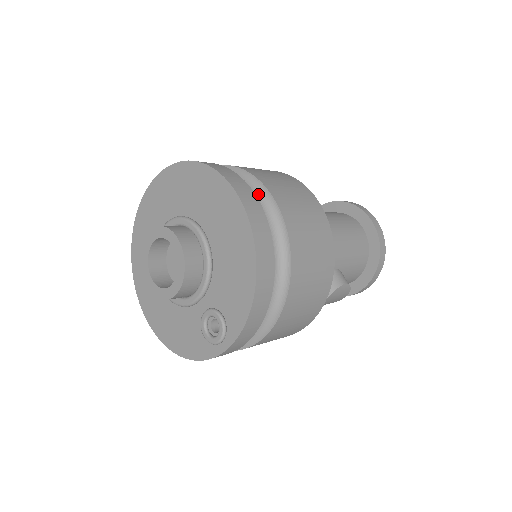
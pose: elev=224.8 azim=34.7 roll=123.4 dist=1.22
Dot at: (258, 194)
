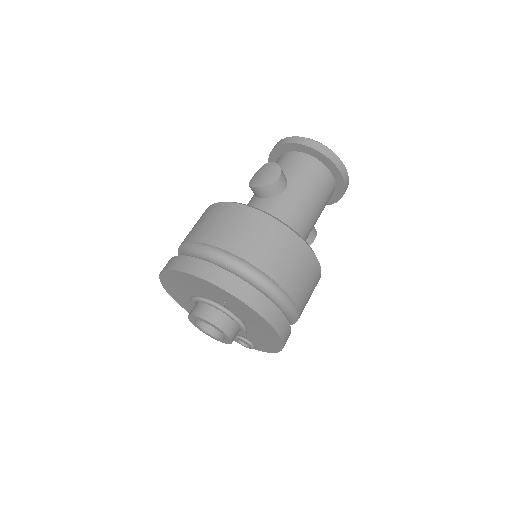
Dot at: (280, 295)
